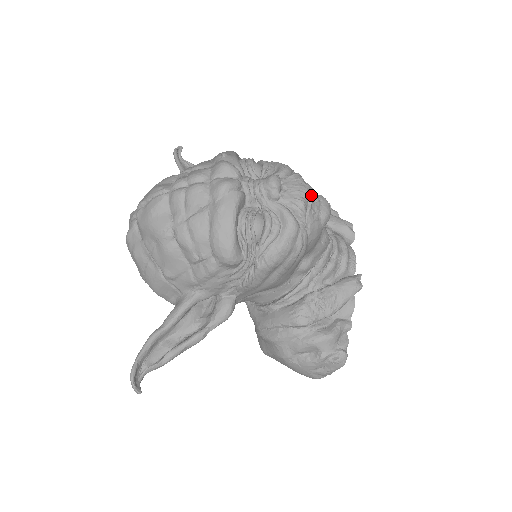
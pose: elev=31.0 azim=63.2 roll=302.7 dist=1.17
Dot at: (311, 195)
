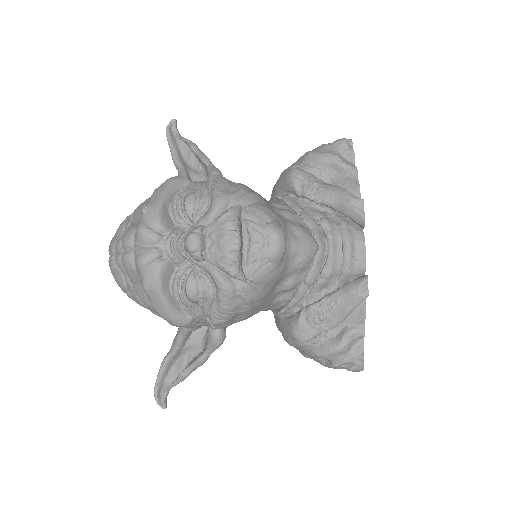
Dot at: (245, 240)
